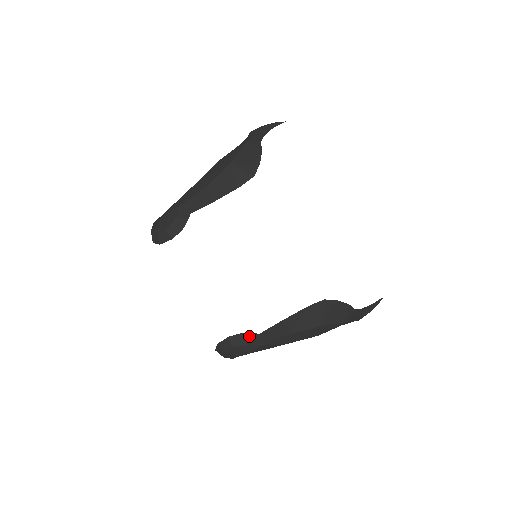
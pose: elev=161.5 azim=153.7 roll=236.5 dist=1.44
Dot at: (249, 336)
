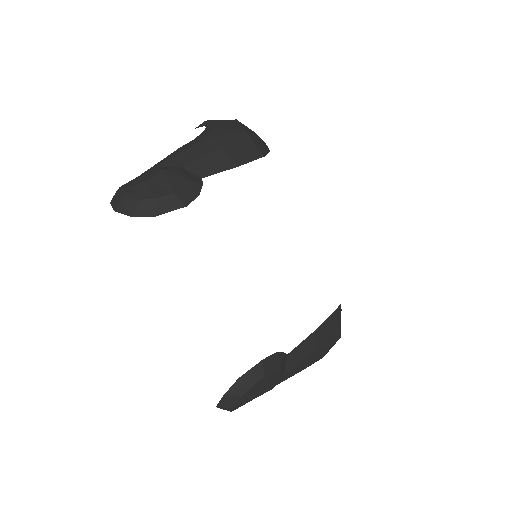
Dot at: (281, 357)
